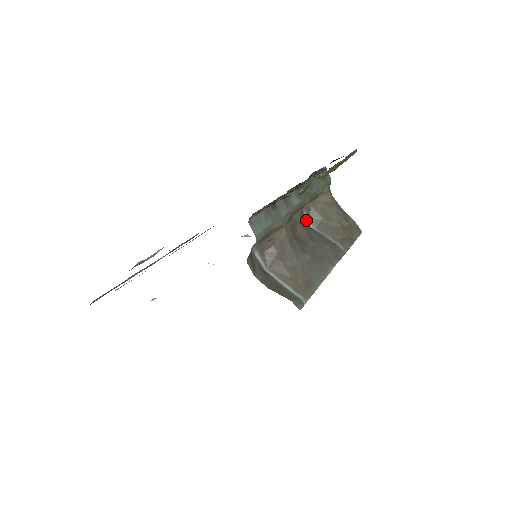
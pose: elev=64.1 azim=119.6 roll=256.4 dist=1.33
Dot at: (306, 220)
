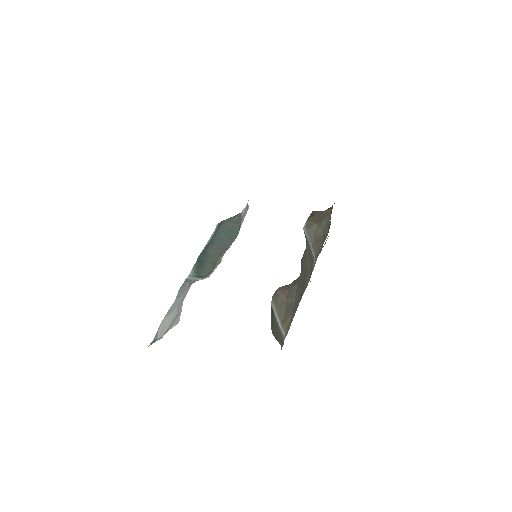
Dot at: occluded
